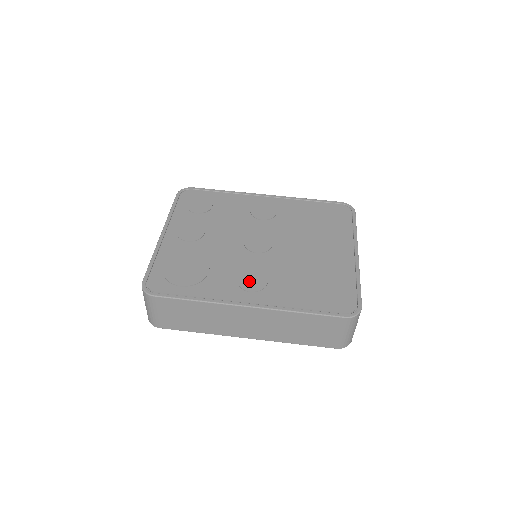
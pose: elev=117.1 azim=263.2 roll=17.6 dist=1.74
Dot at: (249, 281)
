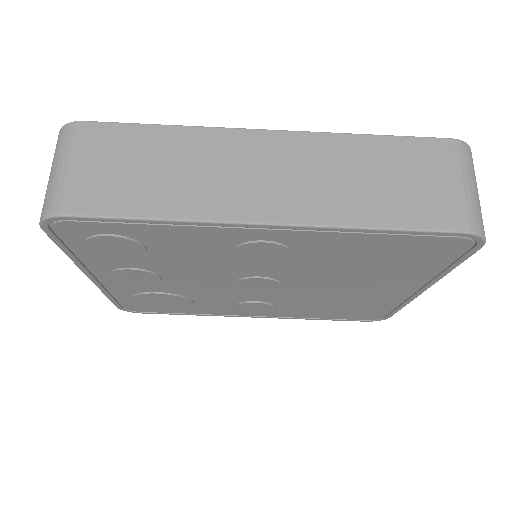
Dot at: (251, 309)
